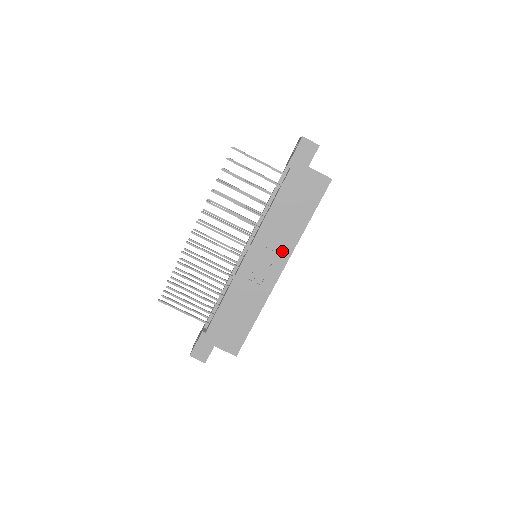
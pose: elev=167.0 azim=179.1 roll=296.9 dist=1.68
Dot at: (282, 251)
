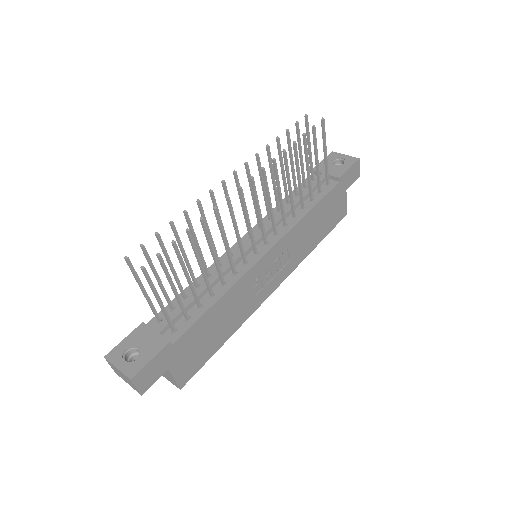
Dot at: (289, 265)
